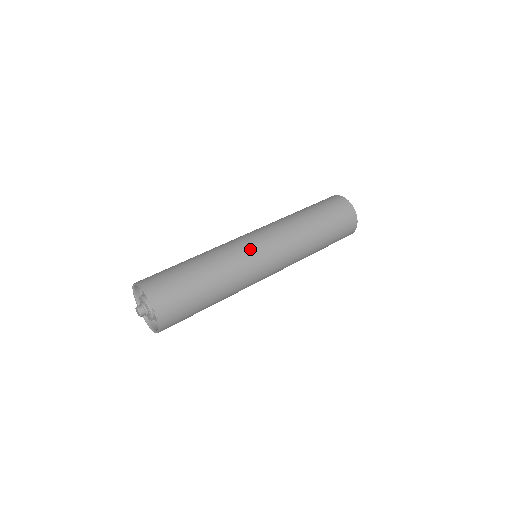
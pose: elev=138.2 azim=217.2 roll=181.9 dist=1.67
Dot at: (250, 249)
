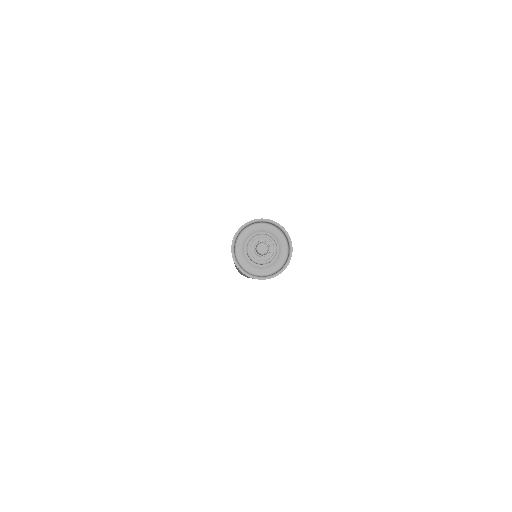
Dot at: occluded
